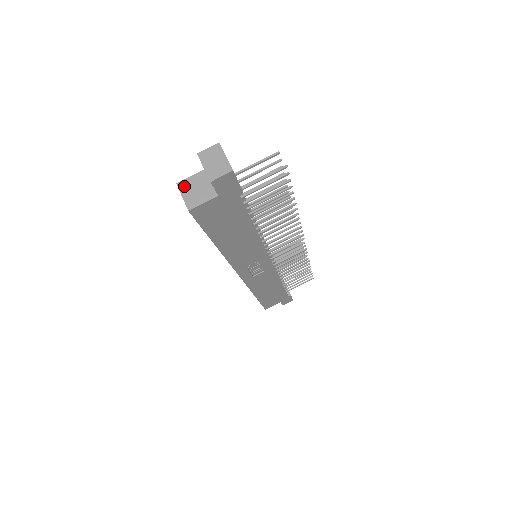
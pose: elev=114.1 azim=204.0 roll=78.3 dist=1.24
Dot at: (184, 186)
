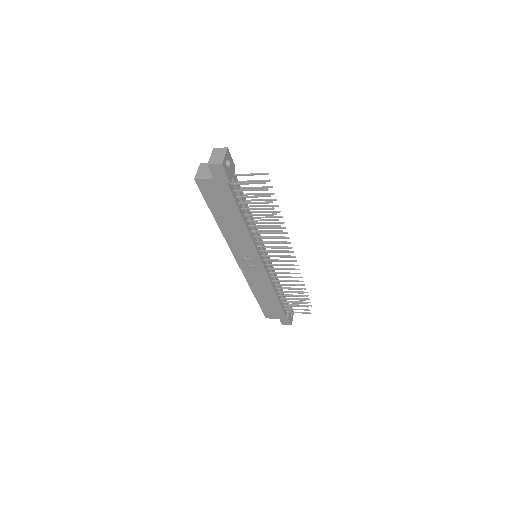
Dot at: (202, 166)
